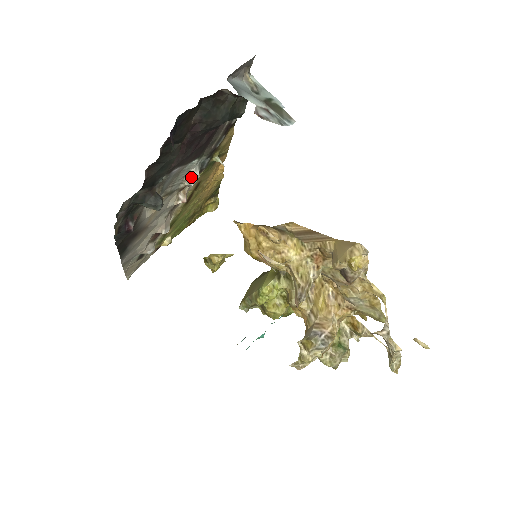
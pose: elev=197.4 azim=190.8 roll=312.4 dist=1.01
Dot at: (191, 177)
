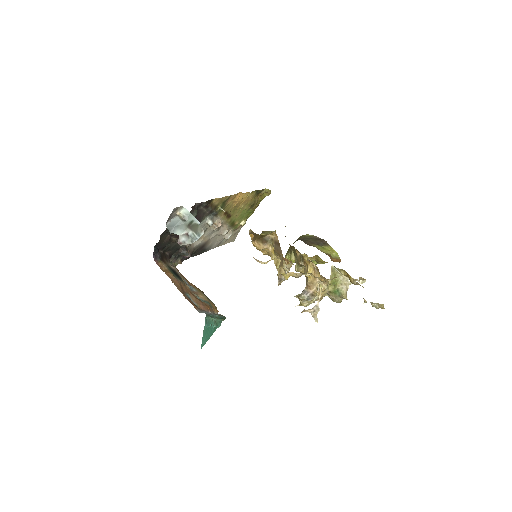
Dot at: (208, 224)
